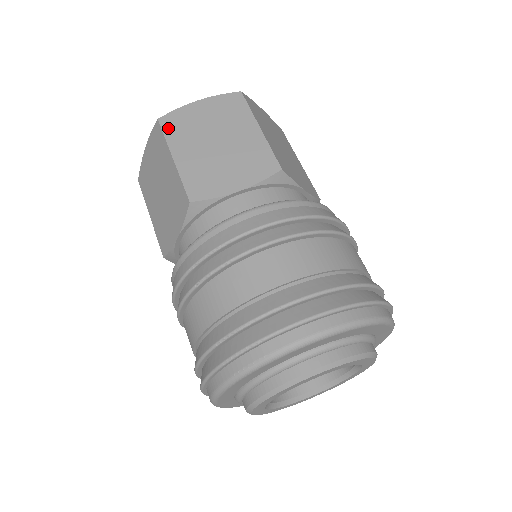
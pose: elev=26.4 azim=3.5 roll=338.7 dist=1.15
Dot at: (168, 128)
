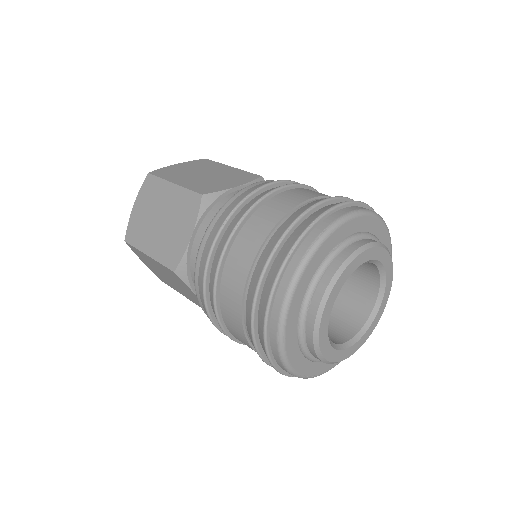
Dot at: (160, 174)
